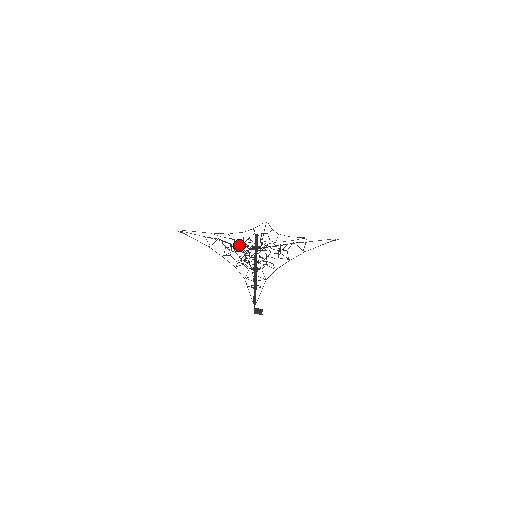
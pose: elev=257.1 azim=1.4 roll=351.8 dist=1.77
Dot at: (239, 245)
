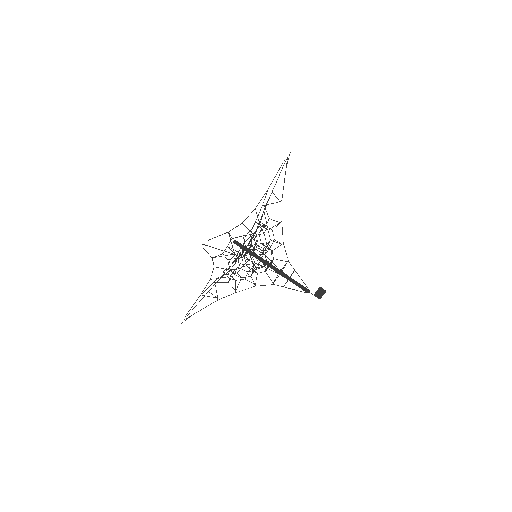
Dot at: occluded
